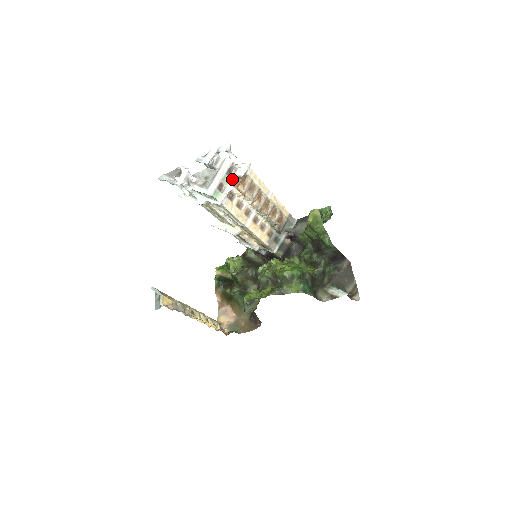
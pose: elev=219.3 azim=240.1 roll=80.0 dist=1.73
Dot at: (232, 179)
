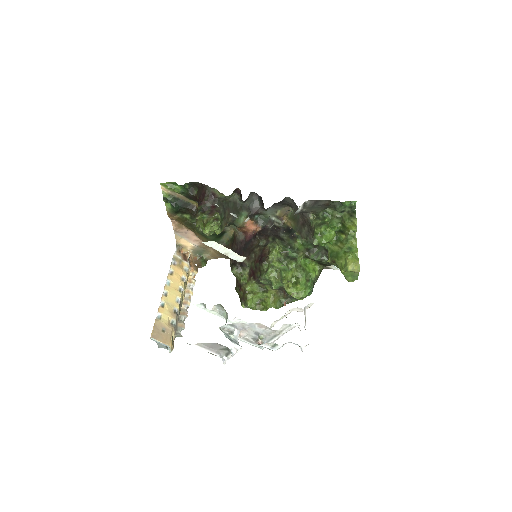
Dot at: (286, 315)
